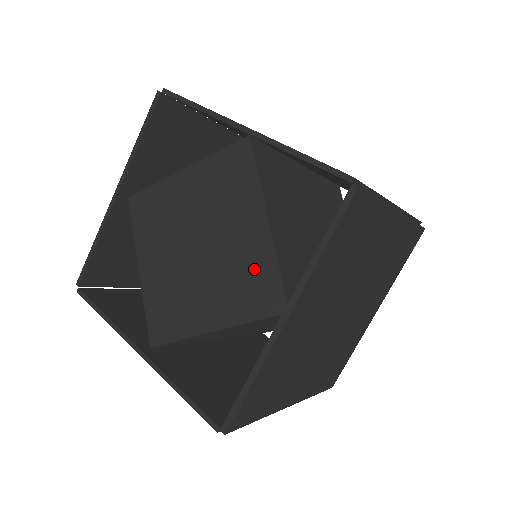
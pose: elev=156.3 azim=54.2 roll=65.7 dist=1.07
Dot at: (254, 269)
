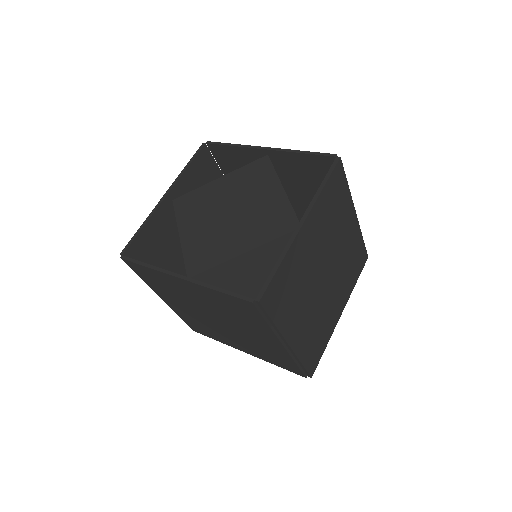
Dot at: (275, 212)
